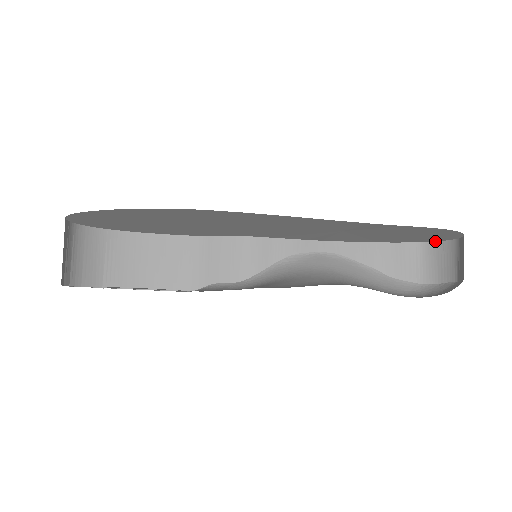
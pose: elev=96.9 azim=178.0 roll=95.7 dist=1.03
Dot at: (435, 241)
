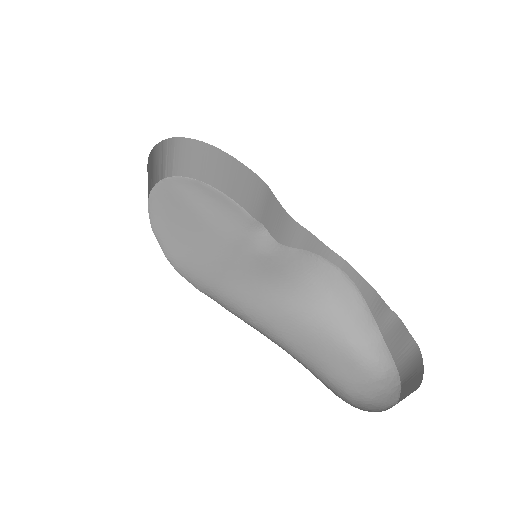
Dot at: occluded
